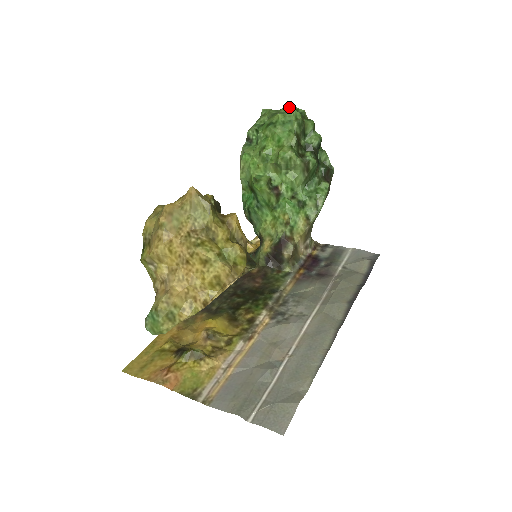
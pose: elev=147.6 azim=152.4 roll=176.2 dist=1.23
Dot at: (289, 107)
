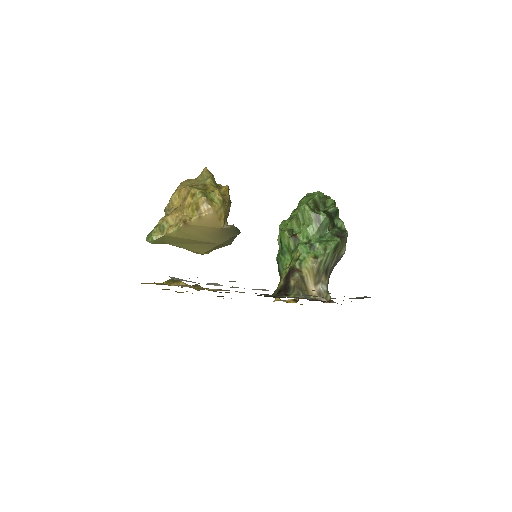
Dot at: occluded
